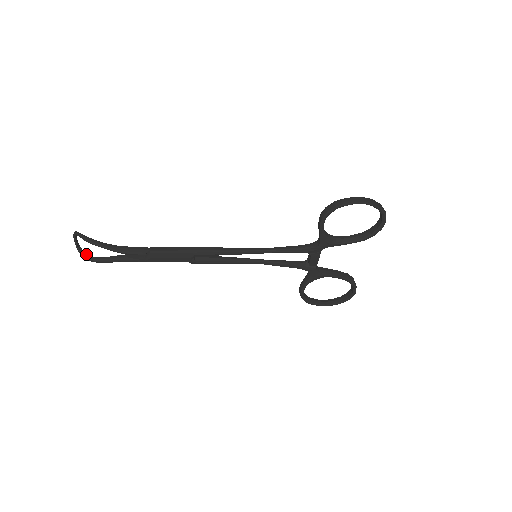
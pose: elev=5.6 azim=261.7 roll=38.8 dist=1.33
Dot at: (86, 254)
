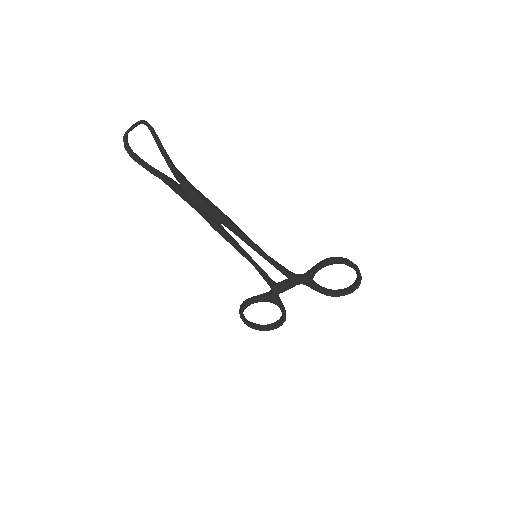
Dot at: occluded
